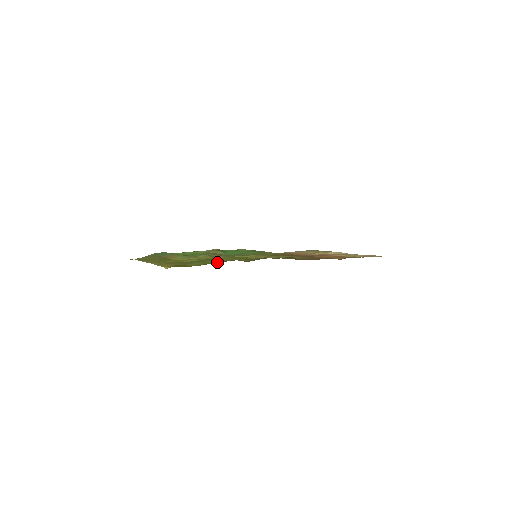
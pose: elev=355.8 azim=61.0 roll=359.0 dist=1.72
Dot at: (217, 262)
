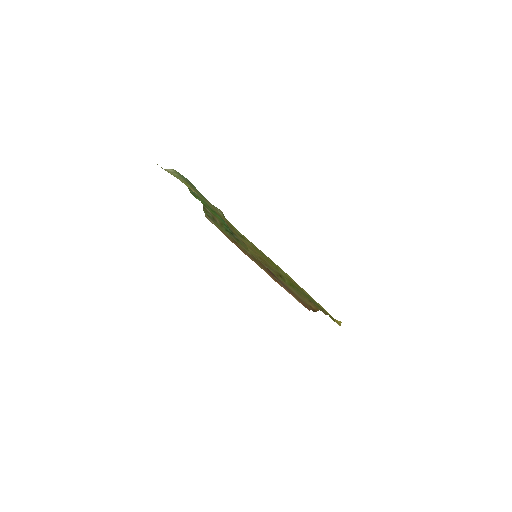
Dot at: occluded
